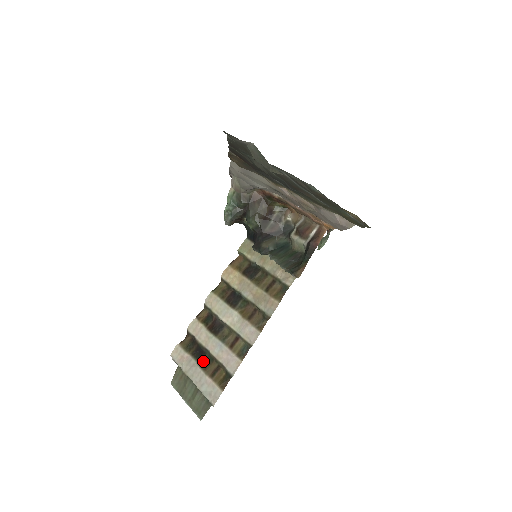
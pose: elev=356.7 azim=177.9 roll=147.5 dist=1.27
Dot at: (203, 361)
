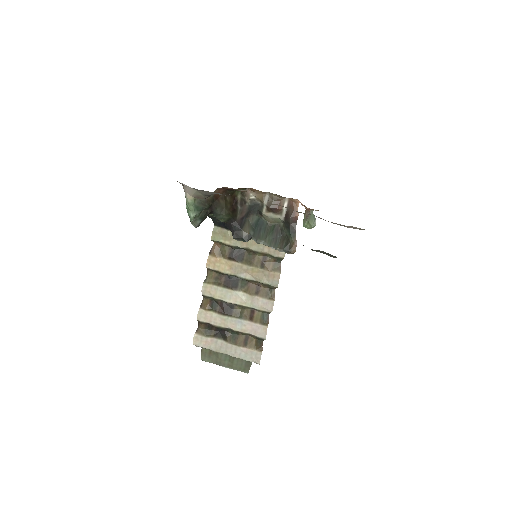
Dot at: (229, 338)
